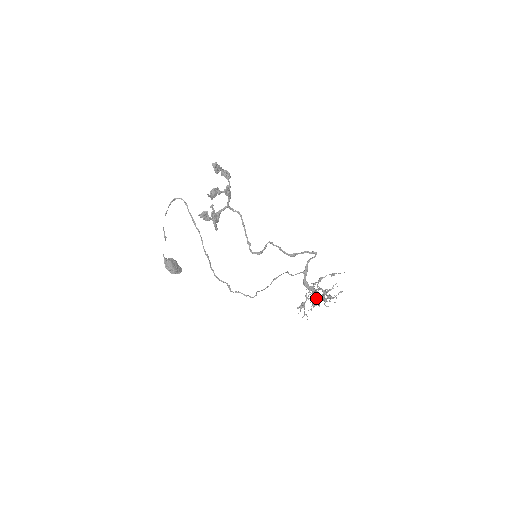
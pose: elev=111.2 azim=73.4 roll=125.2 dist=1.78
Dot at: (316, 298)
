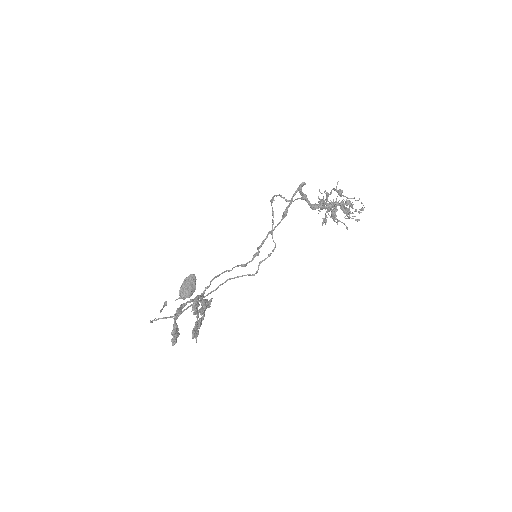
Dot at: (335, 212)
